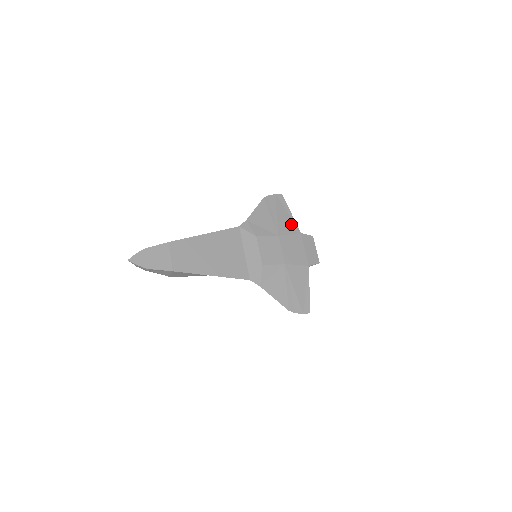
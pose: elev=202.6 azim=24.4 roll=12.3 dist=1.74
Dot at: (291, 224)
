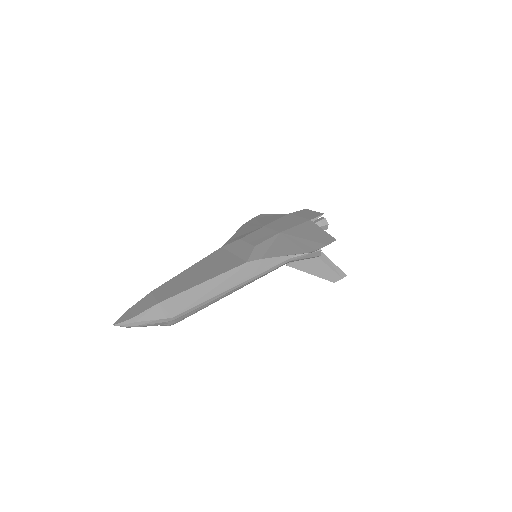
Dot at: (276, 217)
